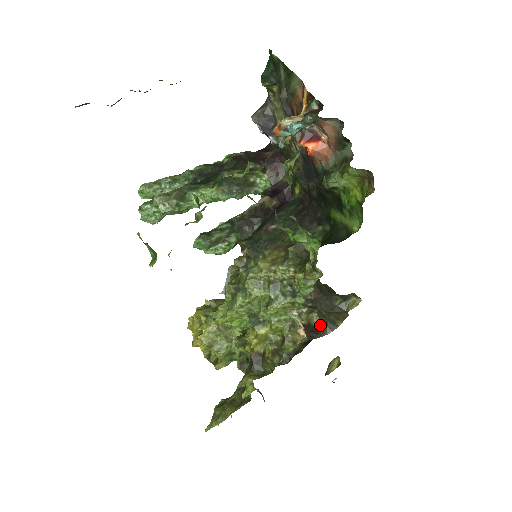
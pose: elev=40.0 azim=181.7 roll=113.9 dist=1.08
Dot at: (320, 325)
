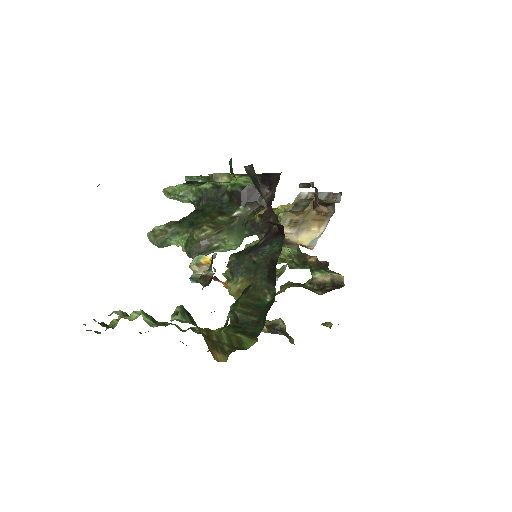
Dot at: (283, 327)
